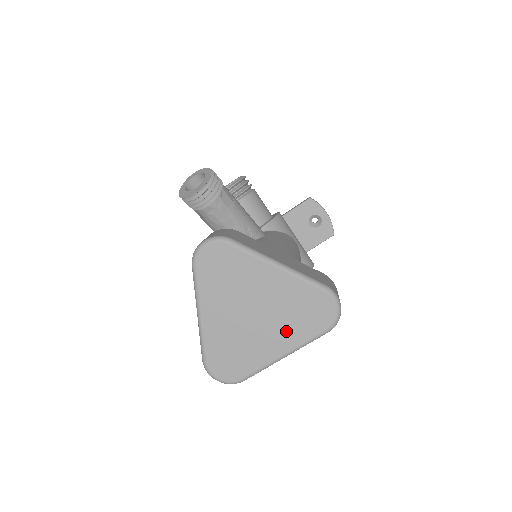
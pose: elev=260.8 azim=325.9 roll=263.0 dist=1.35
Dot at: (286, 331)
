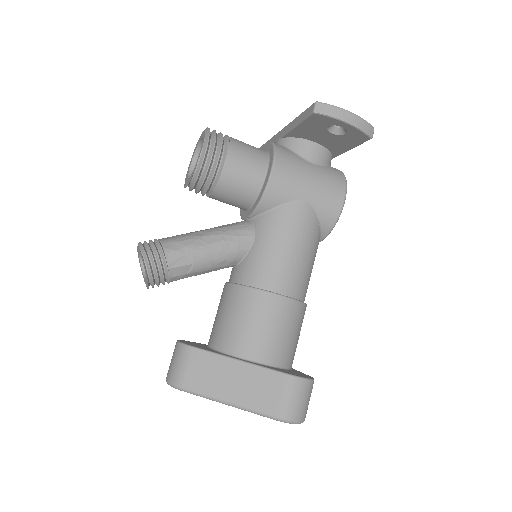
Dot at: occluded
